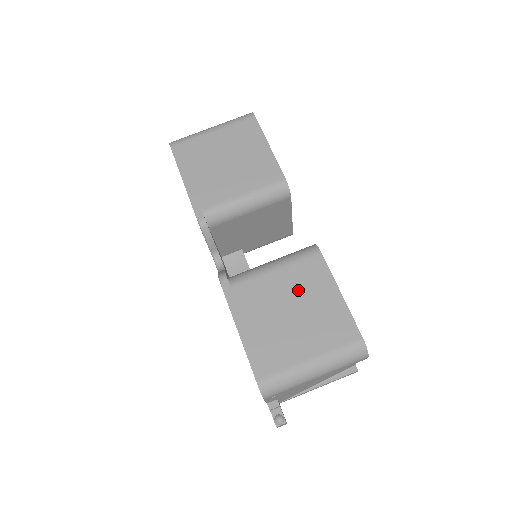
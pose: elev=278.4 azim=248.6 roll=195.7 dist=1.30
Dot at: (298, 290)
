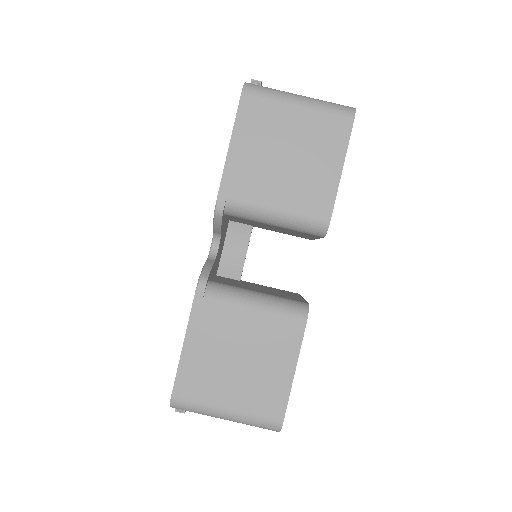
Dot at: (260, 343)
